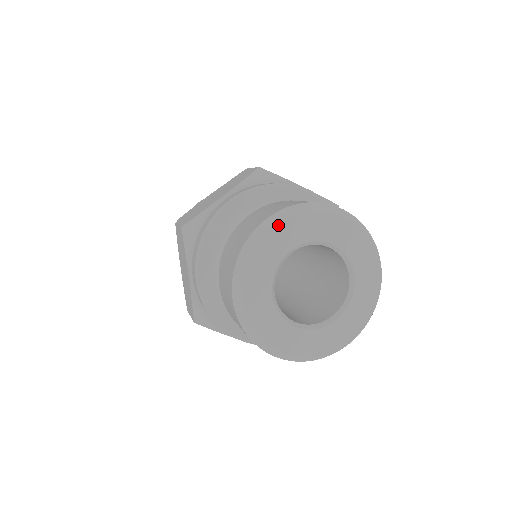
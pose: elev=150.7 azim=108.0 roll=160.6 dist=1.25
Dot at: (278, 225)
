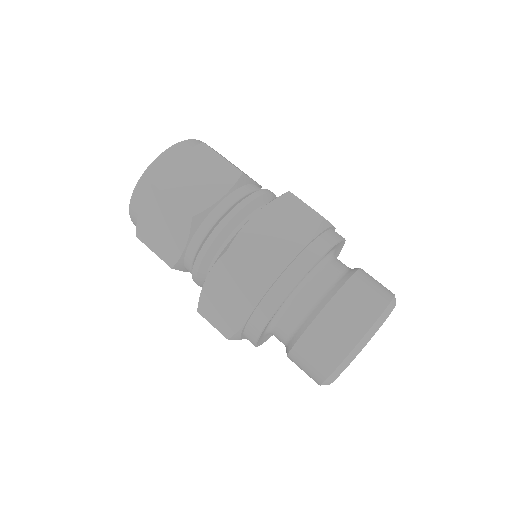
Dot at: occluded
